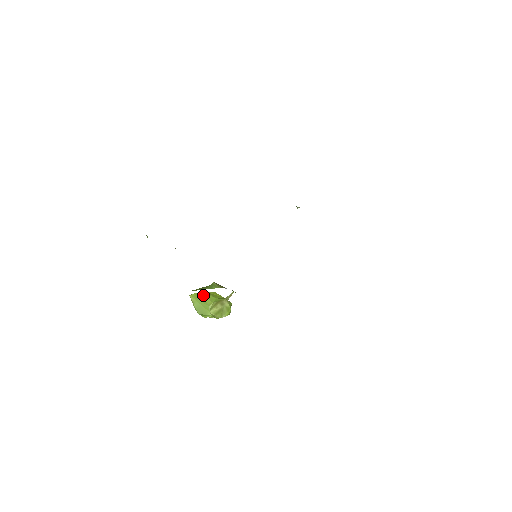
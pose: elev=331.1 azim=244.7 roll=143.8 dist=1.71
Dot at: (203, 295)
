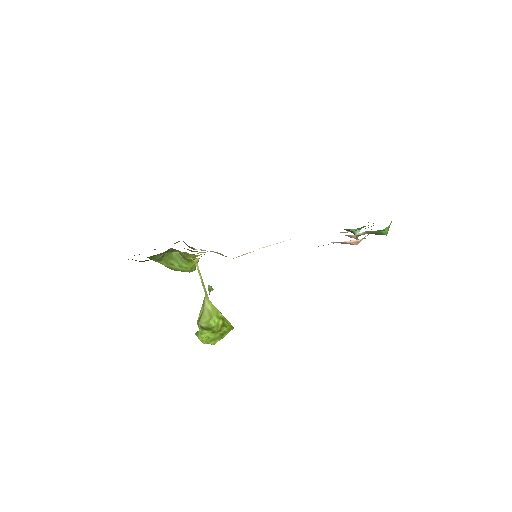
Dot at: occluded
